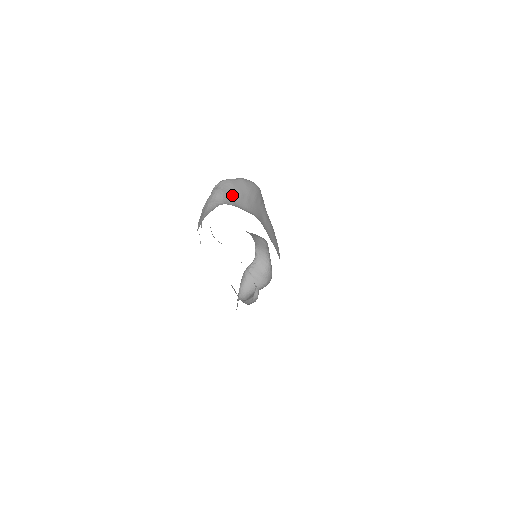
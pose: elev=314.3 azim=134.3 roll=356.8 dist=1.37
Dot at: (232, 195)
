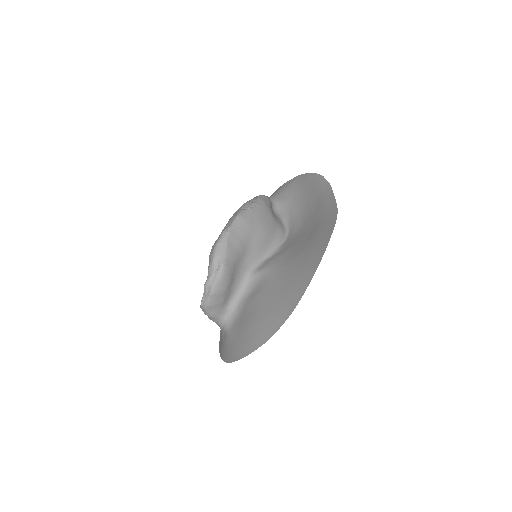
Dot at: (220, 309)
